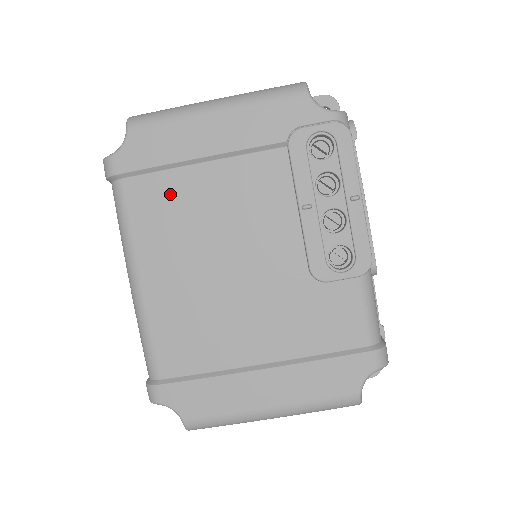
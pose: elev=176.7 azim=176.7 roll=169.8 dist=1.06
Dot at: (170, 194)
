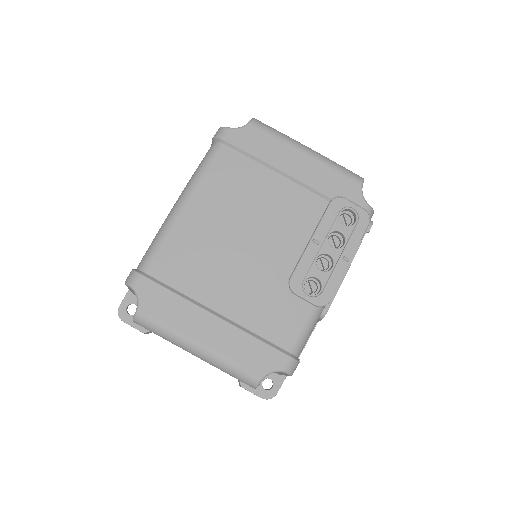
Dot at: (244, 174)
